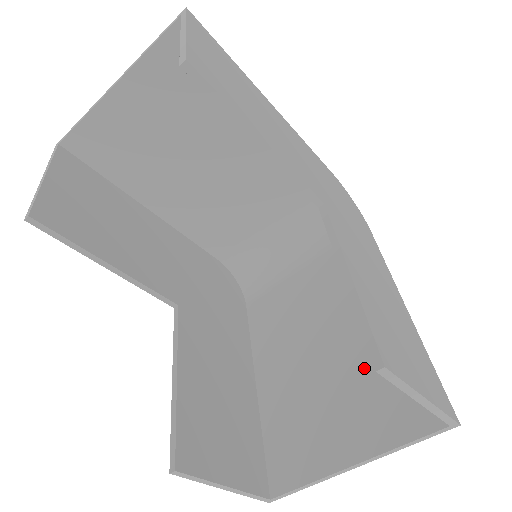
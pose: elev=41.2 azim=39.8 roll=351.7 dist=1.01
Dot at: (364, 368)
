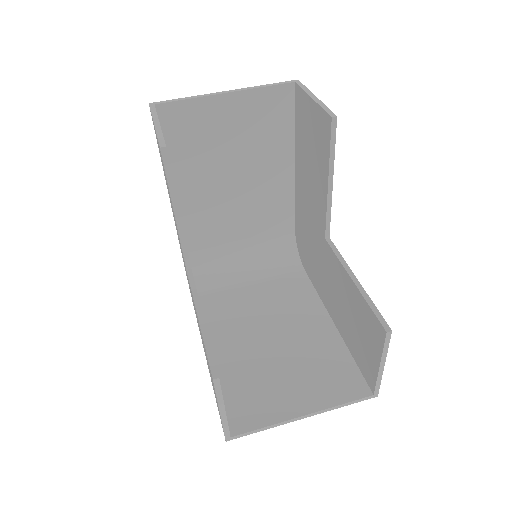
Dot at: (311, 356)
